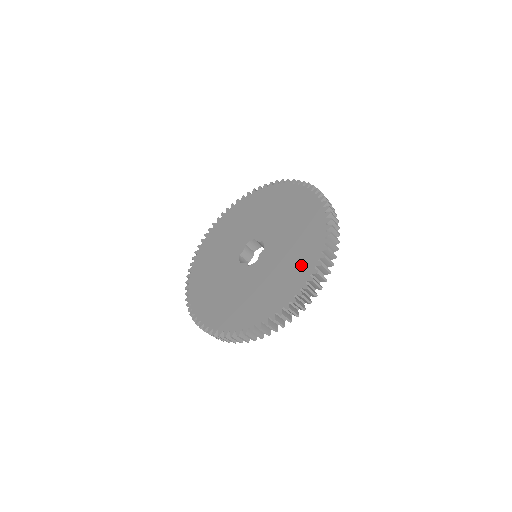
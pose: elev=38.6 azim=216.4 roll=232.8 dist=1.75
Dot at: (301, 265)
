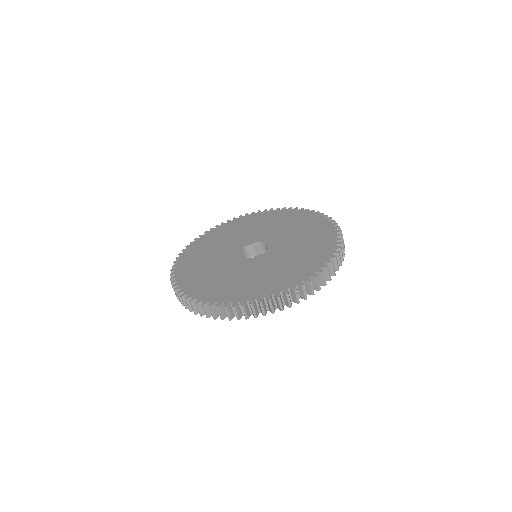
Dot at: (316, 226)
